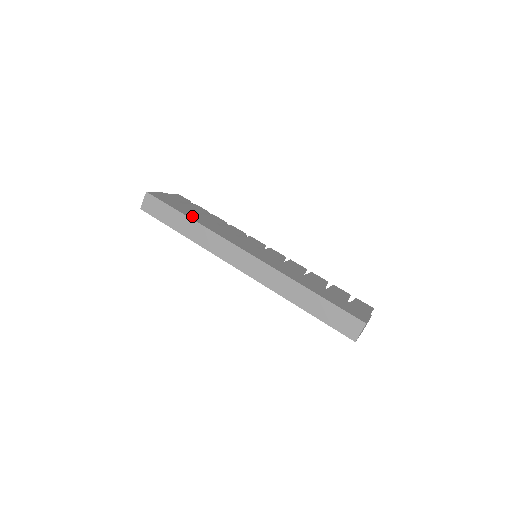
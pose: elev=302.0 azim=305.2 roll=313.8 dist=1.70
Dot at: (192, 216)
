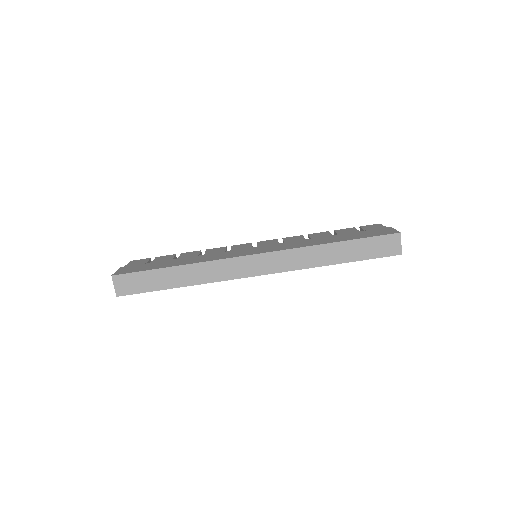
Dot at: (175, 264)
